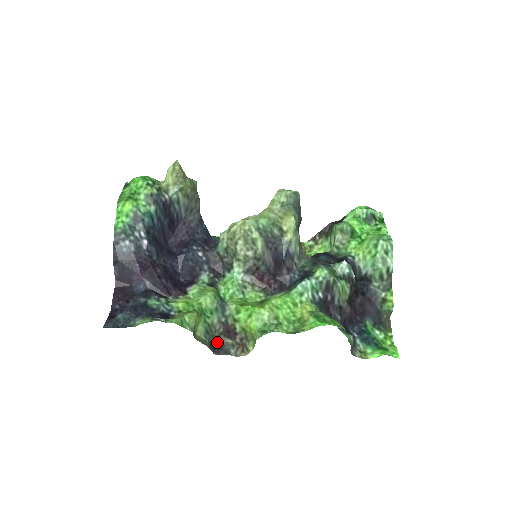
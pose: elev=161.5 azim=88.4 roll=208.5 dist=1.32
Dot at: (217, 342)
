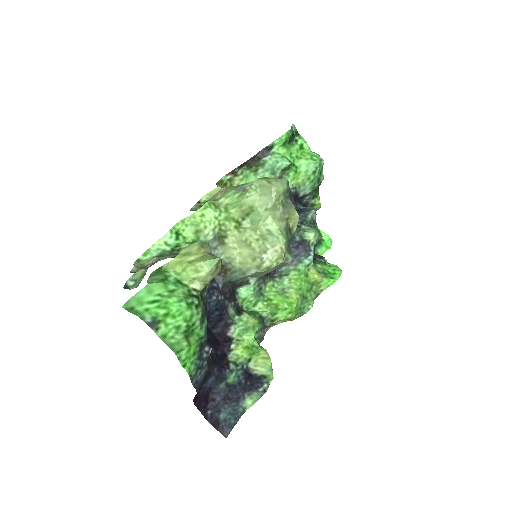
Dot at: occluded
